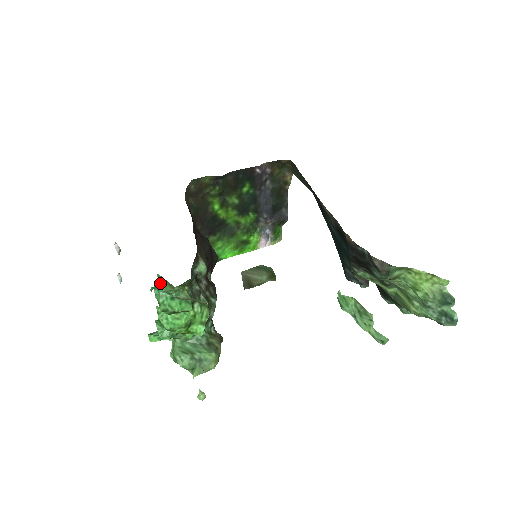
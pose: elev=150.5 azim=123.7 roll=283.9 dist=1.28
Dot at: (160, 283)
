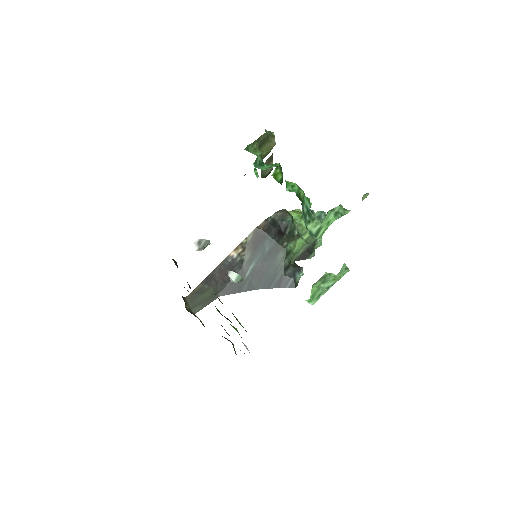
Dot at: (252, 153)
